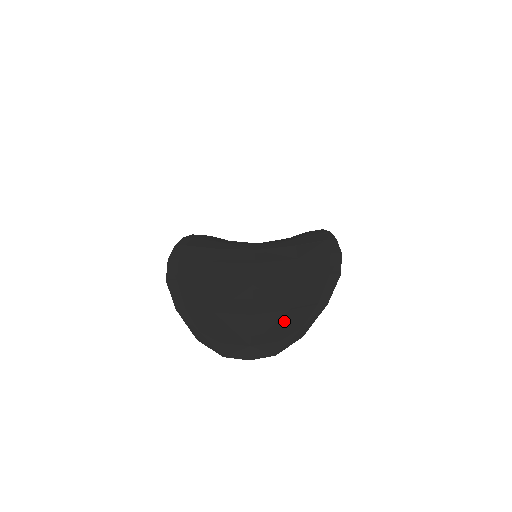
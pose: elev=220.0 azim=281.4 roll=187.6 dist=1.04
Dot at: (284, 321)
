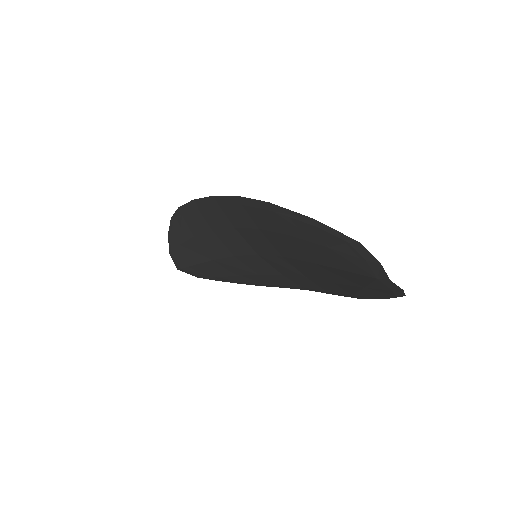
Dot at: occluded
